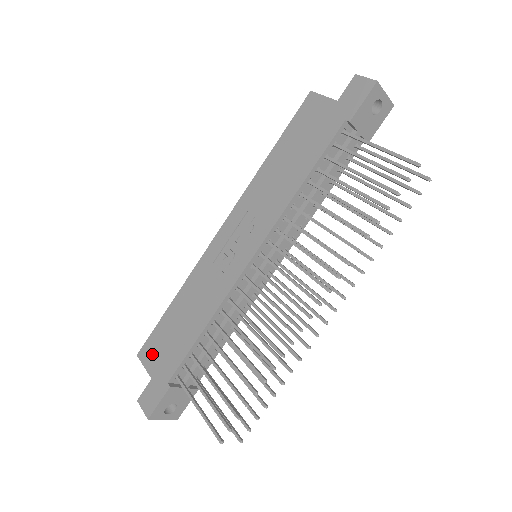
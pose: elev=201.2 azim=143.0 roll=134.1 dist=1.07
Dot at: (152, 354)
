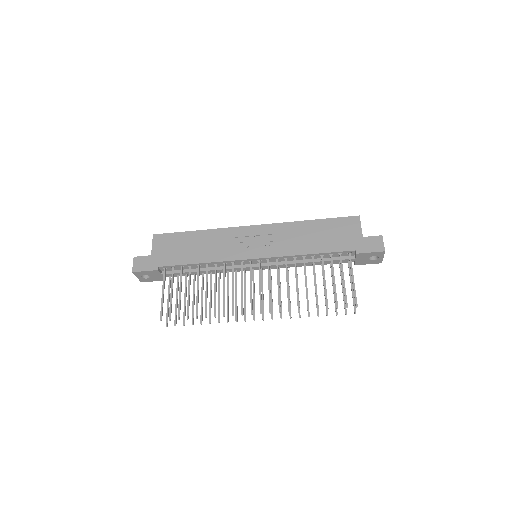
Dot at: (162, 244)
